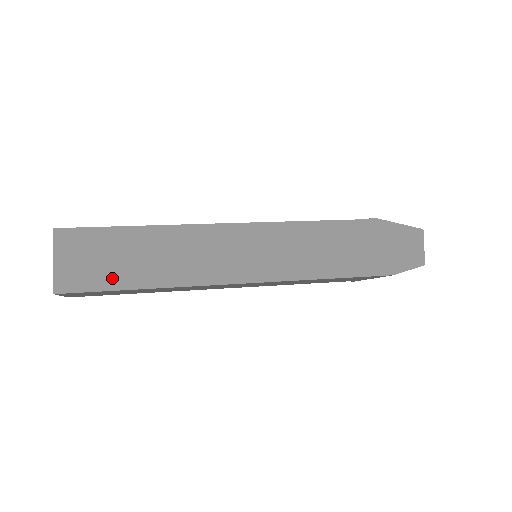
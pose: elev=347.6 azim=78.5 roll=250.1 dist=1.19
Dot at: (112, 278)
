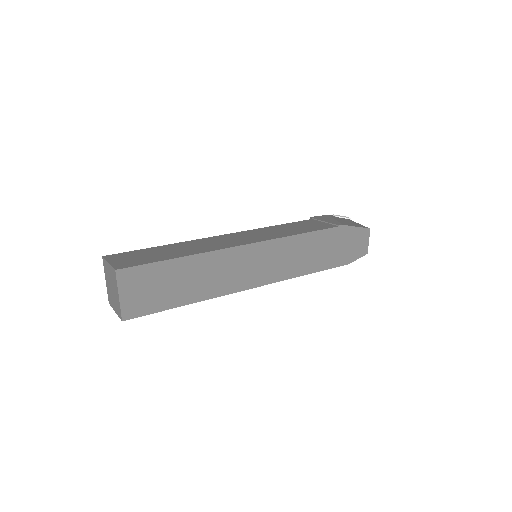
Dot at: (165, 301)
